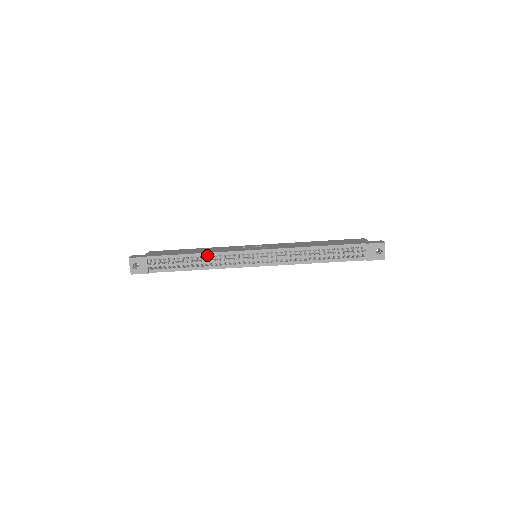
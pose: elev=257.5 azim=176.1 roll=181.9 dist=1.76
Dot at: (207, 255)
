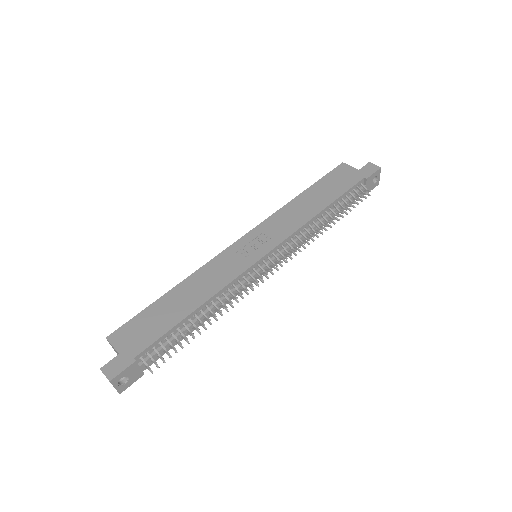
Dot at: (212, 299)
